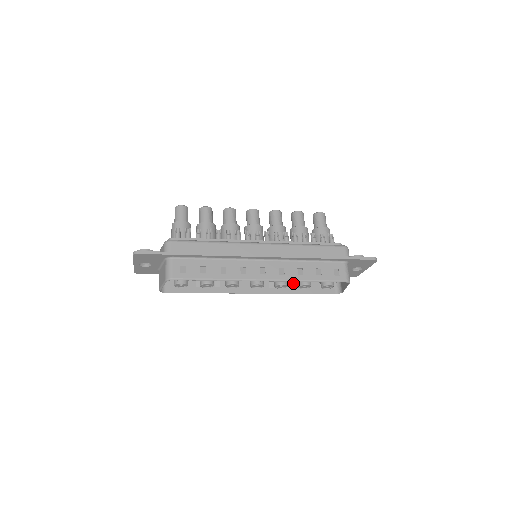
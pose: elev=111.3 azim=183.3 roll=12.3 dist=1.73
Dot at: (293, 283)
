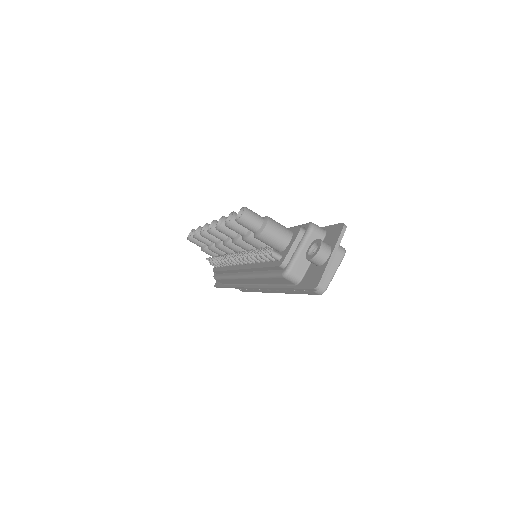
Dot at: occluded
